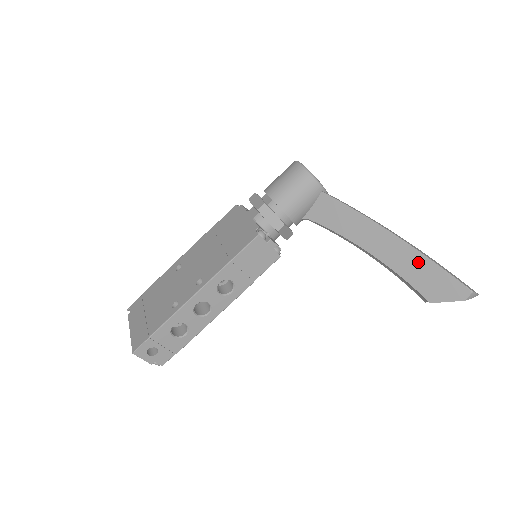
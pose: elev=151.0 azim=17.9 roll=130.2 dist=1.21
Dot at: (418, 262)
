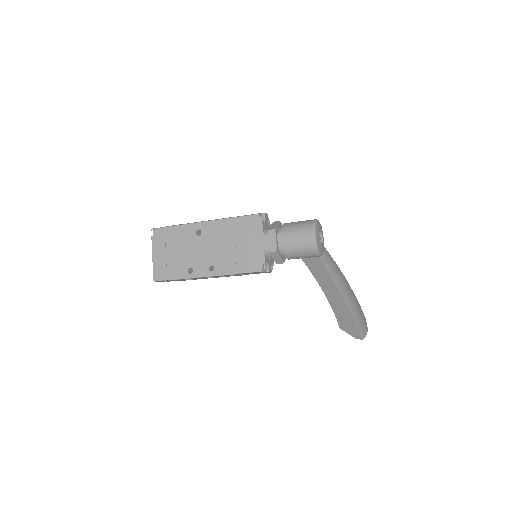
Dot at: (347, 316)
